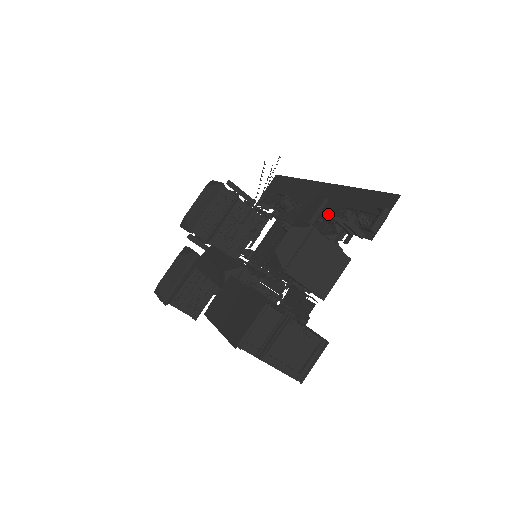
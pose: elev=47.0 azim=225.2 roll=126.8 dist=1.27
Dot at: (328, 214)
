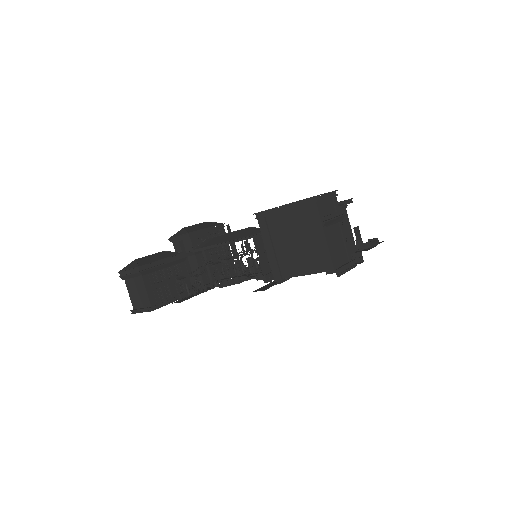
Dot at: occluded
